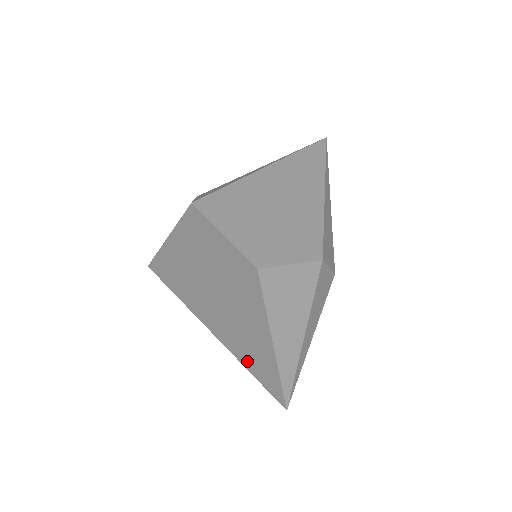
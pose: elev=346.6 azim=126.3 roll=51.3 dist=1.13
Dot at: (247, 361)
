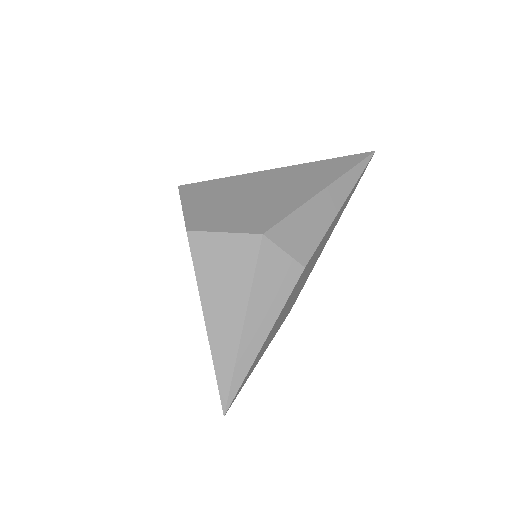
Dot at: occluded
